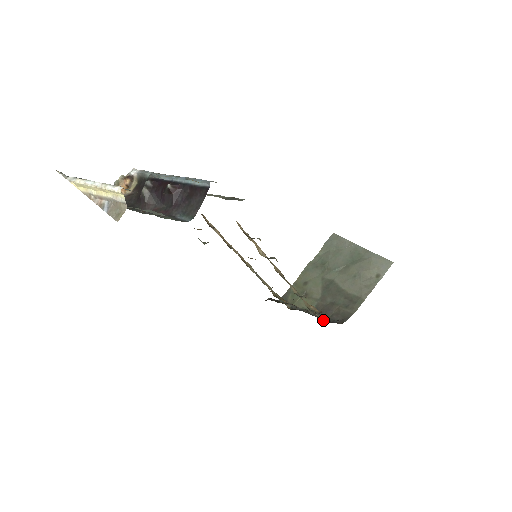
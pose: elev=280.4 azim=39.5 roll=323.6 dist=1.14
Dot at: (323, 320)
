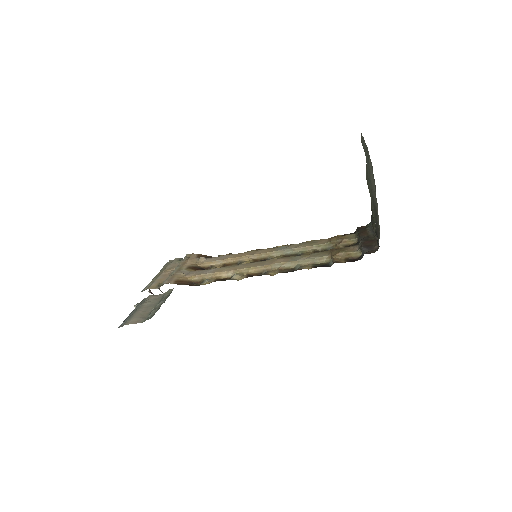
Dot at: (361, 255)
